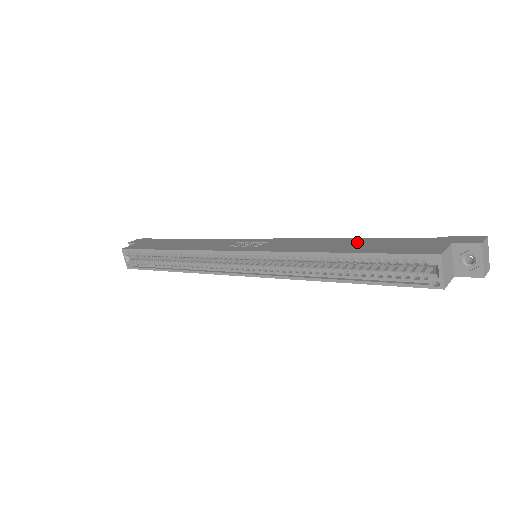
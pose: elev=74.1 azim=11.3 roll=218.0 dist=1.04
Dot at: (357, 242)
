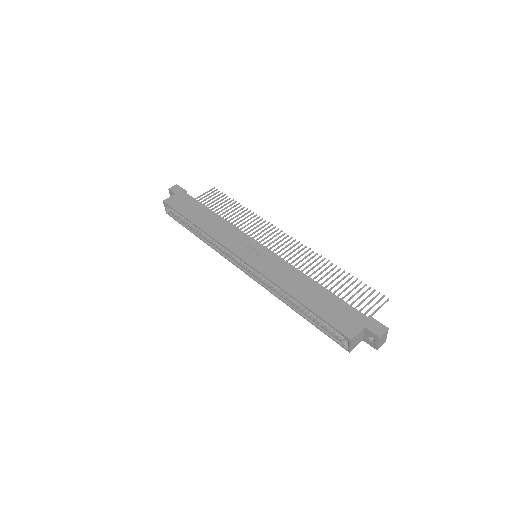
Dot at: (317, 292)
